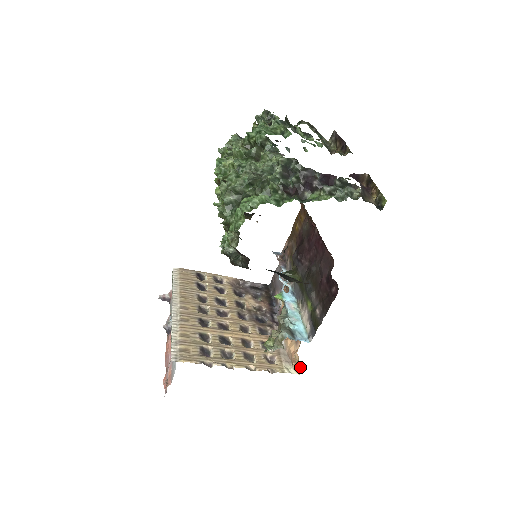
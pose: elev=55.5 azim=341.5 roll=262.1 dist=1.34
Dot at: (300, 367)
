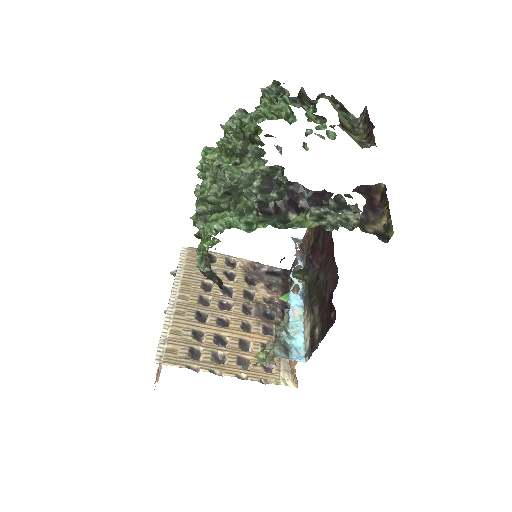
Dot at: (297, 381)
